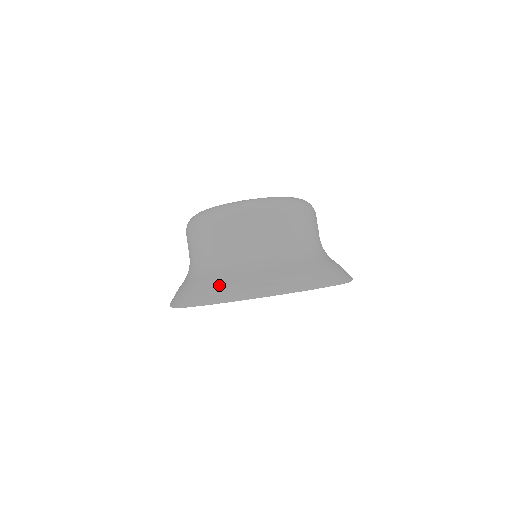
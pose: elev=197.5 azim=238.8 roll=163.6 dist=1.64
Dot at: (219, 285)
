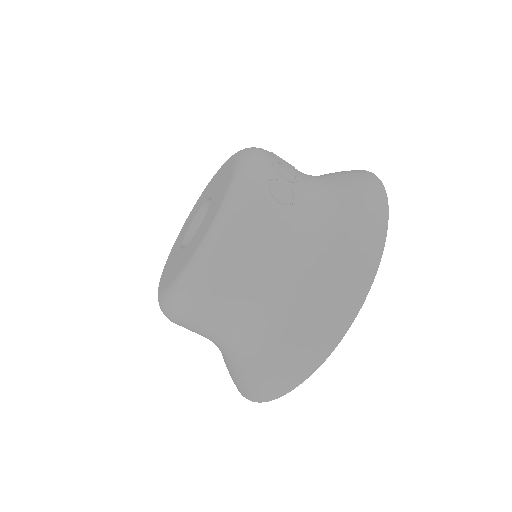
Dot at: occluded
